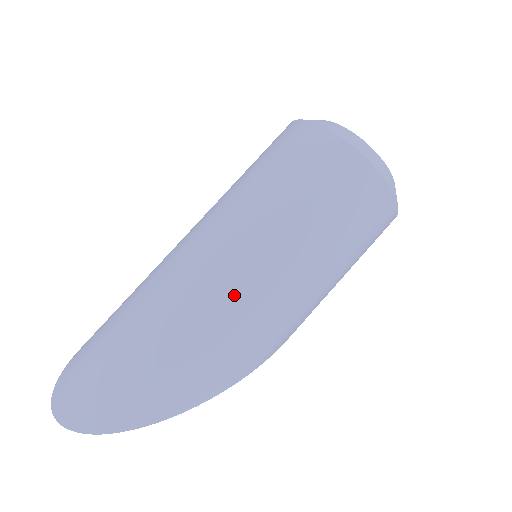
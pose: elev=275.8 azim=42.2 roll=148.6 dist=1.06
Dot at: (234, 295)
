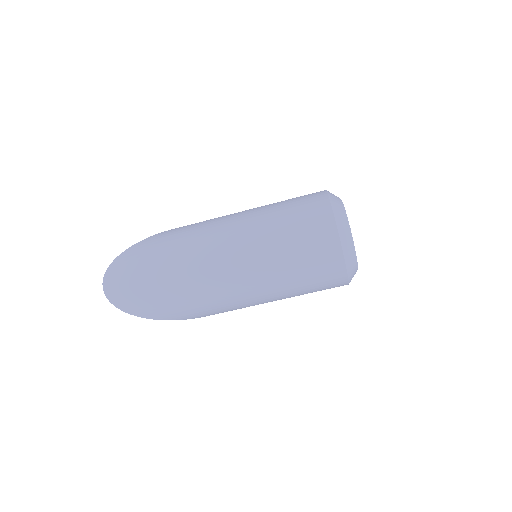
Dot at: (229, 291)
